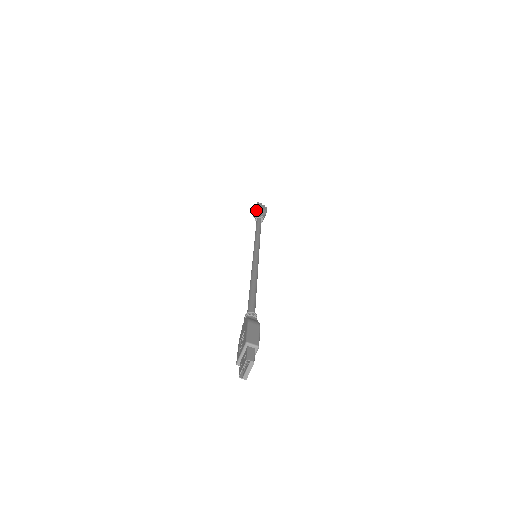
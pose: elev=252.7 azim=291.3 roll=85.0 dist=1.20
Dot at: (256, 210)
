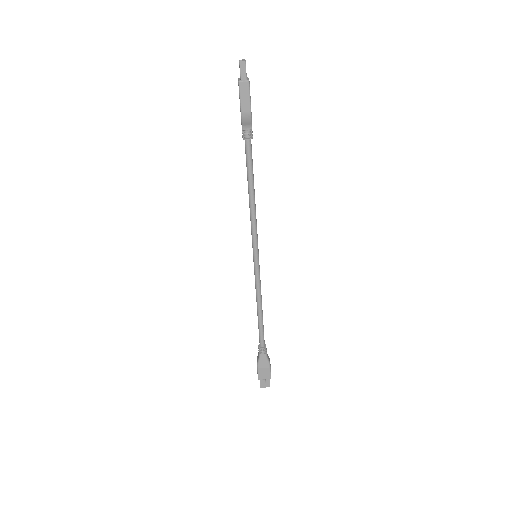
Dot at: (257, 356)
